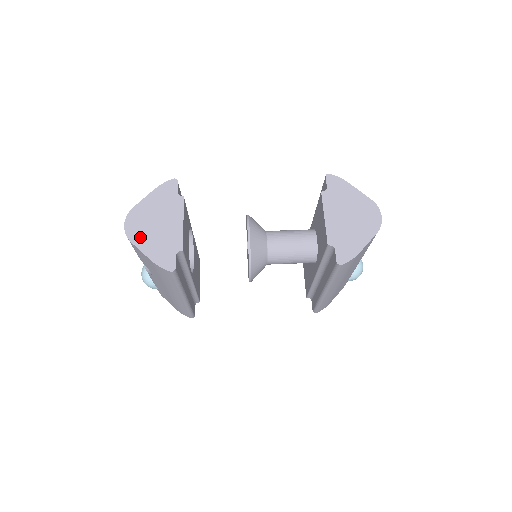
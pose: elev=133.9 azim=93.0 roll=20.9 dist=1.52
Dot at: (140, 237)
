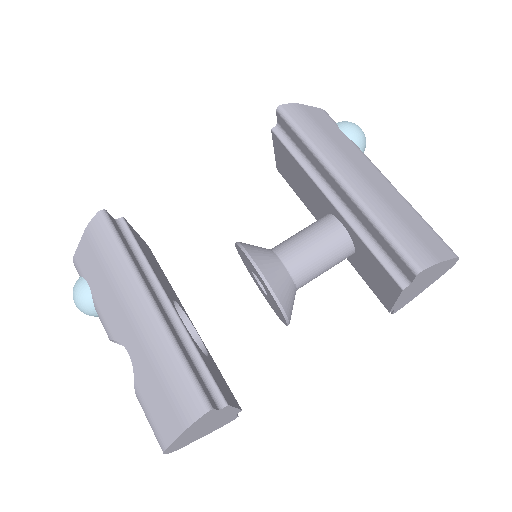
Dot at: (191, 441)
